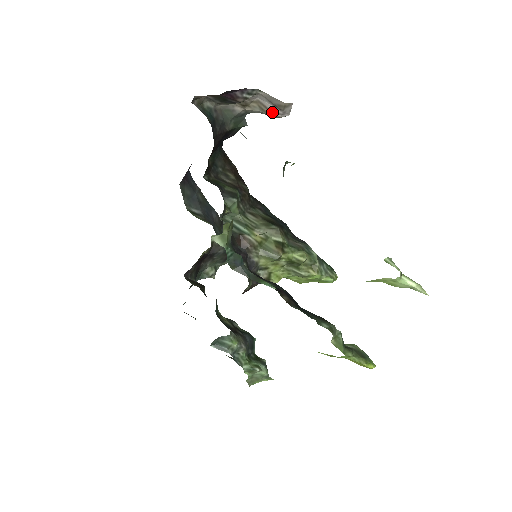
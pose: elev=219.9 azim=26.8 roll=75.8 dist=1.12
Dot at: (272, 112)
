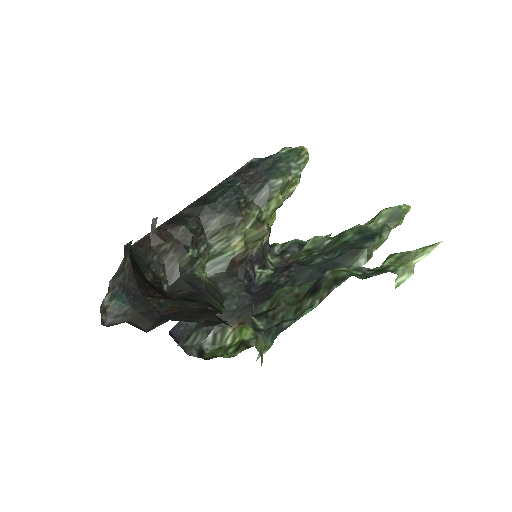
Dot at: occluded
